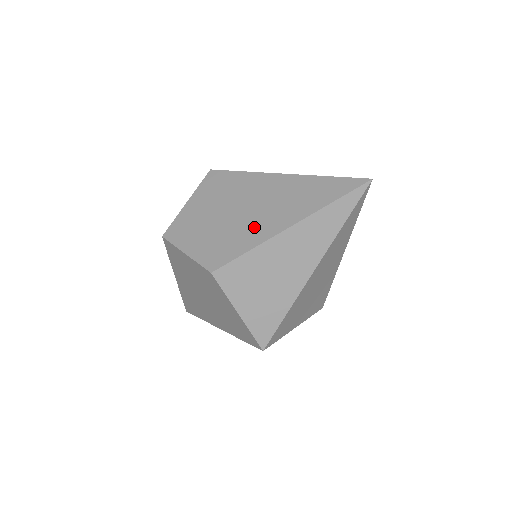
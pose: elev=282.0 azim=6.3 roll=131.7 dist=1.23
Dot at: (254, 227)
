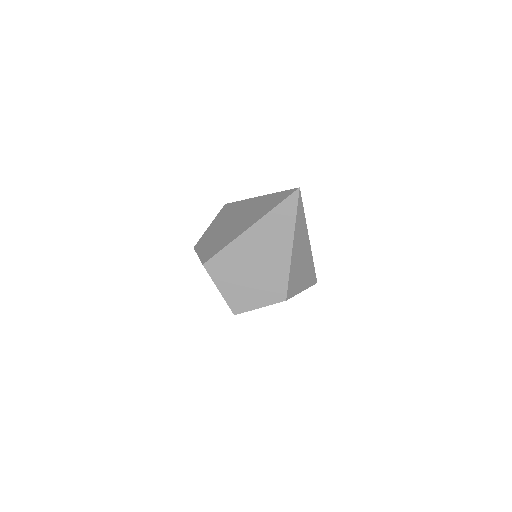
Dot at: (275, 265)
